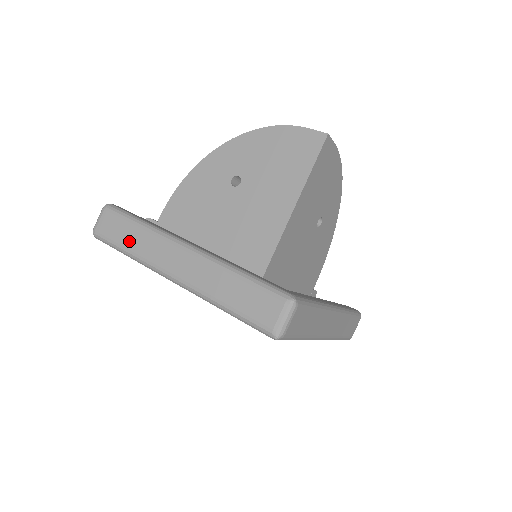
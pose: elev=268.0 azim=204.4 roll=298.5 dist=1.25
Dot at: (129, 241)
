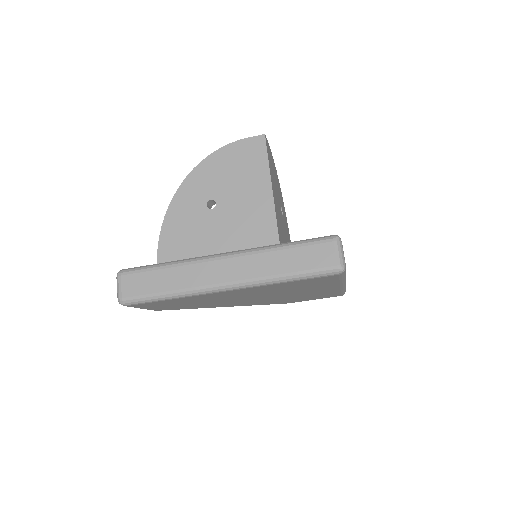
Dot at: (165, 284)
